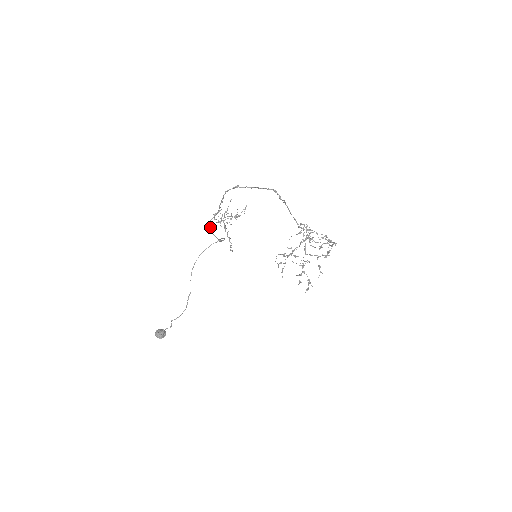
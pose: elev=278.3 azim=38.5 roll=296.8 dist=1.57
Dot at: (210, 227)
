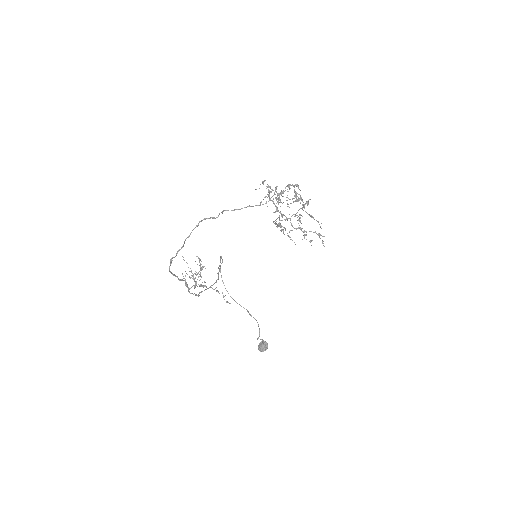
Dot at: (195, 294)
